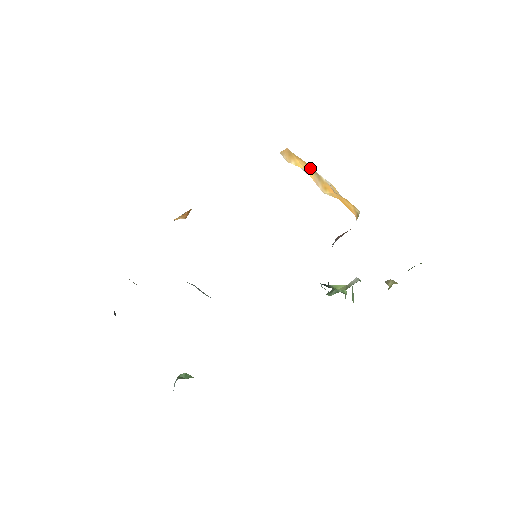
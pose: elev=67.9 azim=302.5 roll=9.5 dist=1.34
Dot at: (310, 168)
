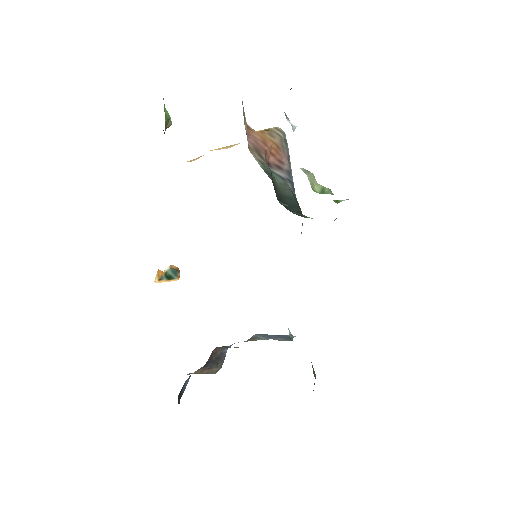
Dot at: occluded
